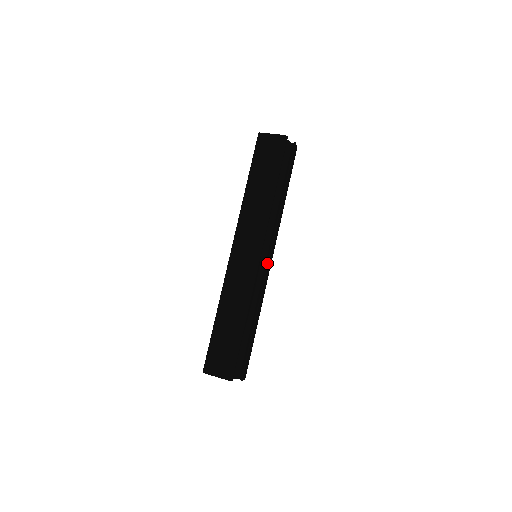
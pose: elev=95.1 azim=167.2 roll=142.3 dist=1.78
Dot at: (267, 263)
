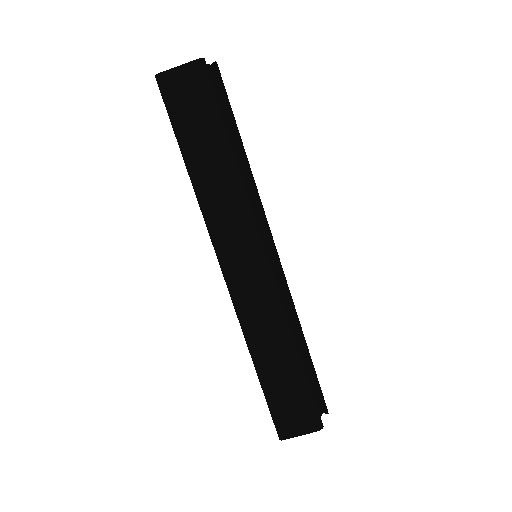
Dot at: (276, 257)
